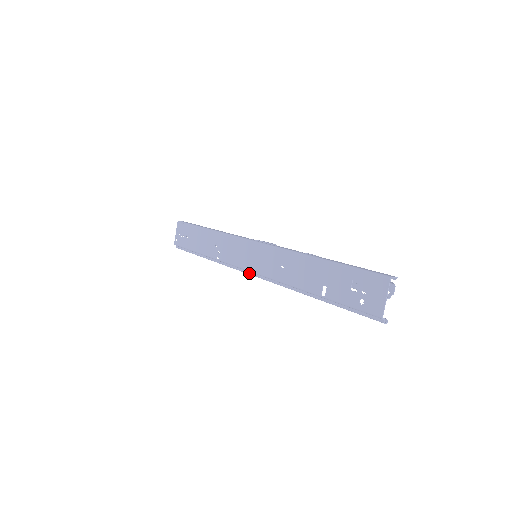
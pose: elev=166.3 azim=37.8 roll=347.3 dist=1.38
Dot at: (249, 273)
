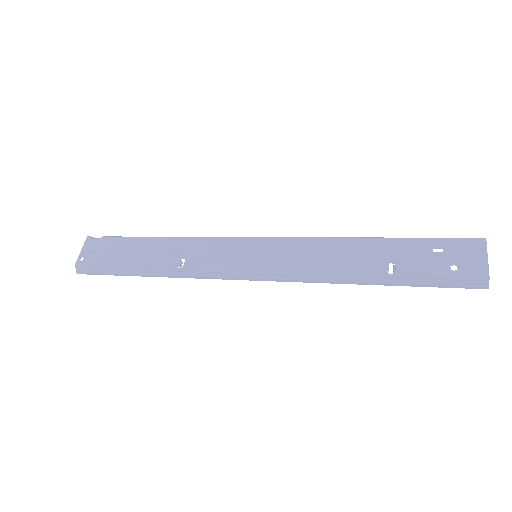
Dot at: (246, 276)
